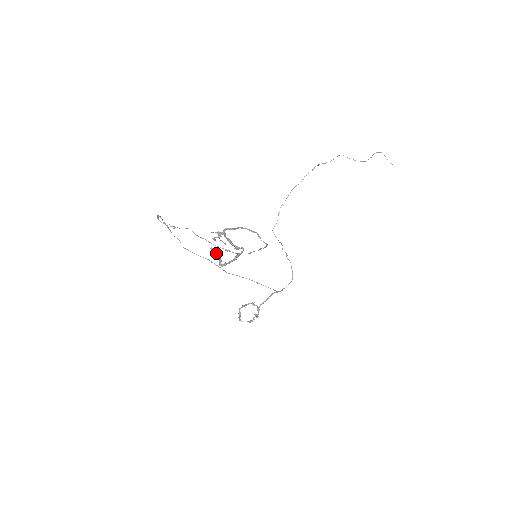
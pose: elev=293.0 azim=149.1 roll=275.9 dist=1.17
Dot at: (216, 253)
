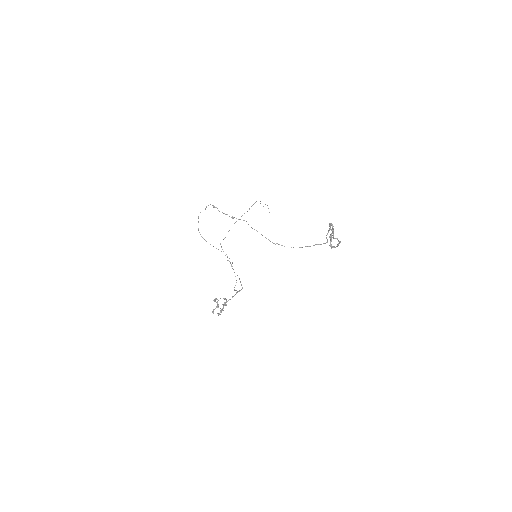
Dot at: occluded
